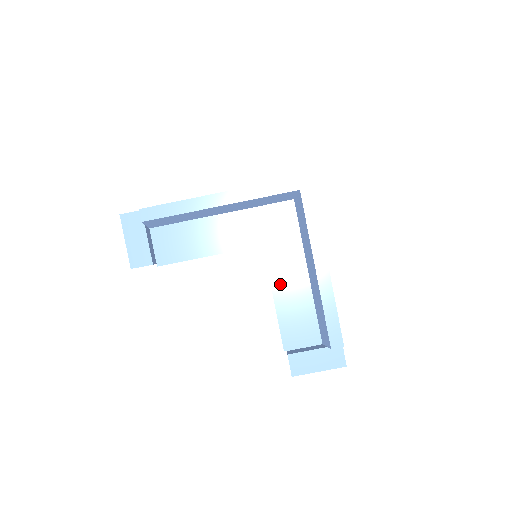
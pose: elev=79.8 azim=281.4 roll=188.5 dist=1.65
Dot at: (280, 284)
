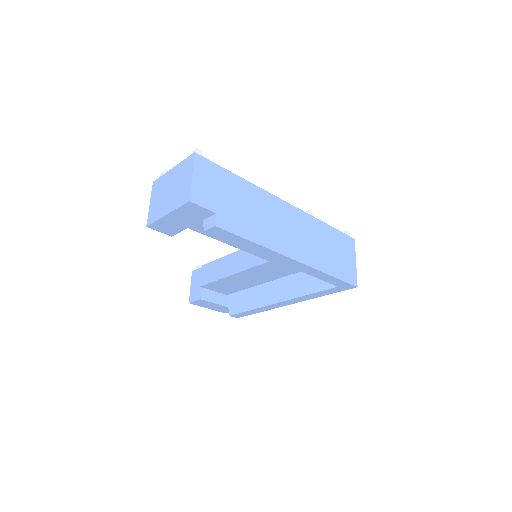
Dot at: (247, 274)
